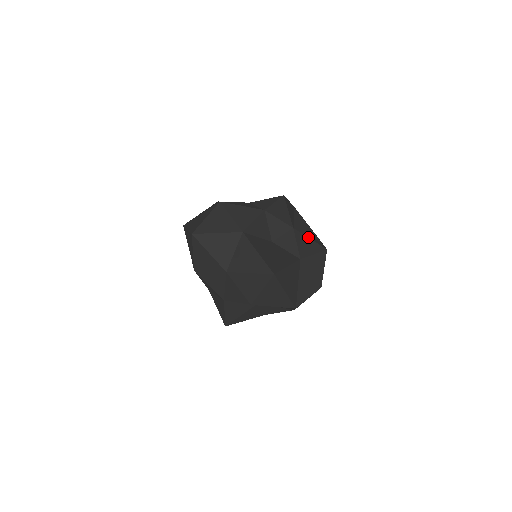
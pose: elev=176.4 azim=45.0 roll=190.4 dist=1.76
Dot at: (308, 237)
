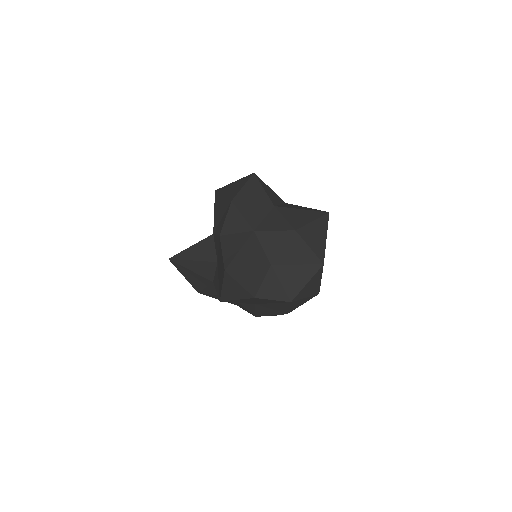
Dot at: occluded
